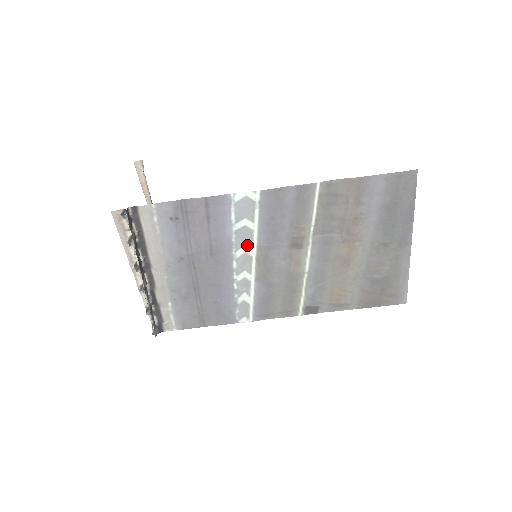
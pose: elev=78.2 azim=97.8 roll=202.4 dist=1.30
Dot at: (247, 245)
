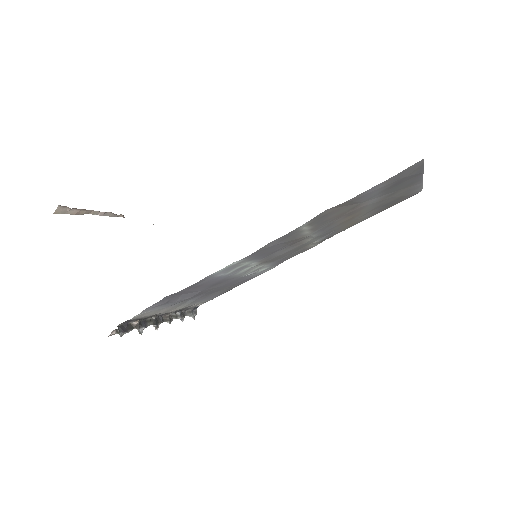
Dot at: (246, 268)
